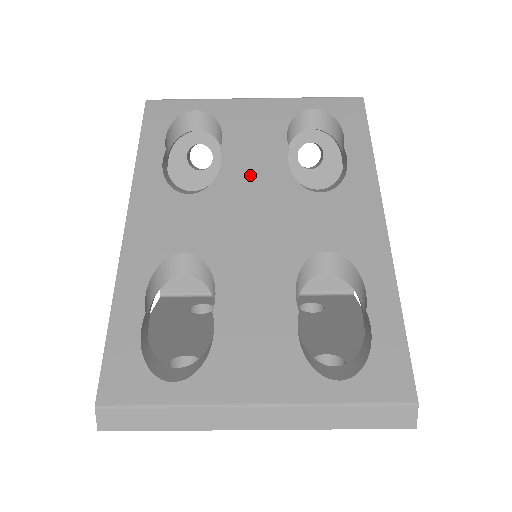
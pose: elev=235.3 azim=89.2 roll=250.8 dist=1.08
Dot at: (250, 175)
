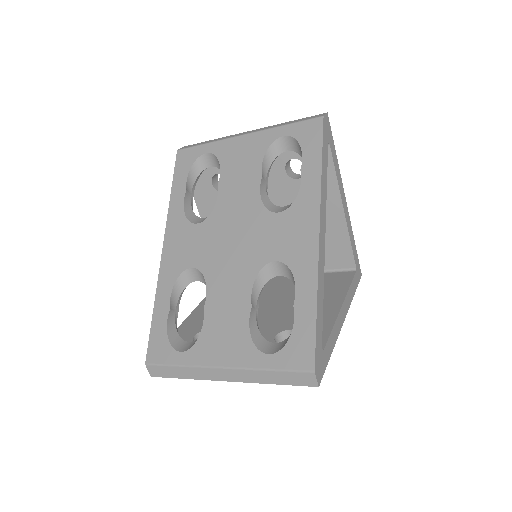
Dot at: (234, 204)
